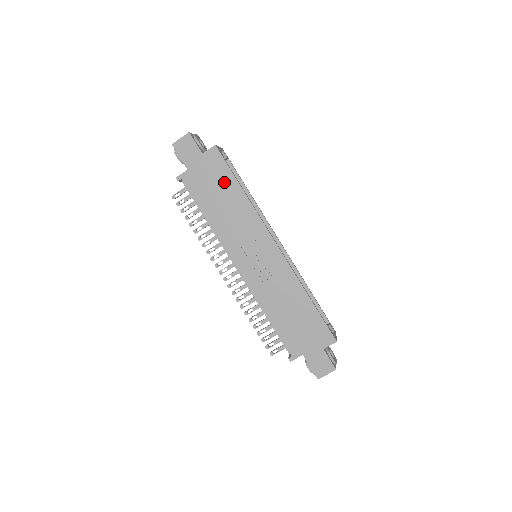
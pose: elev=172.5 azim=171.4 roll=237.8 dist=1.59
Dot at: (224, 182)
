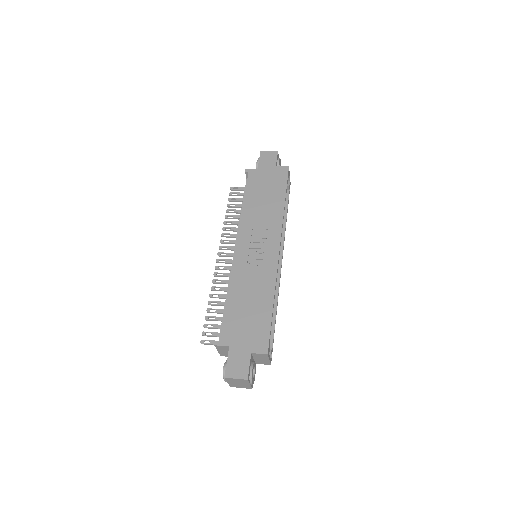
Dot at: (276, 189)
